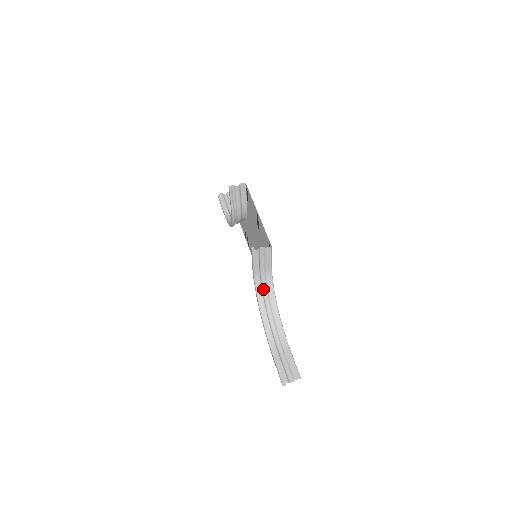
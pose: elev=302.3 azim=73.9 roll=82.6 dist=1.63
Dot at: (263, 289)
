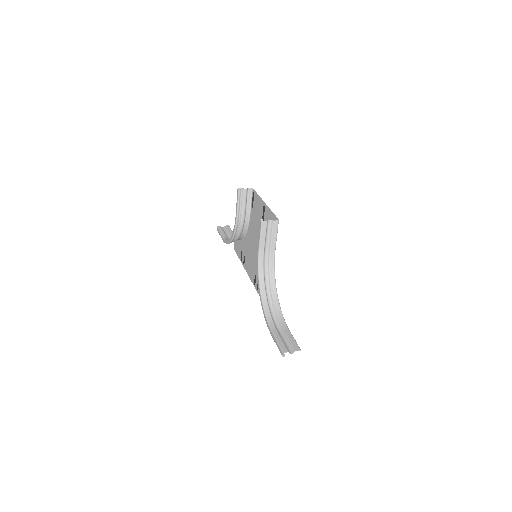
Dot at: (265, 273)
